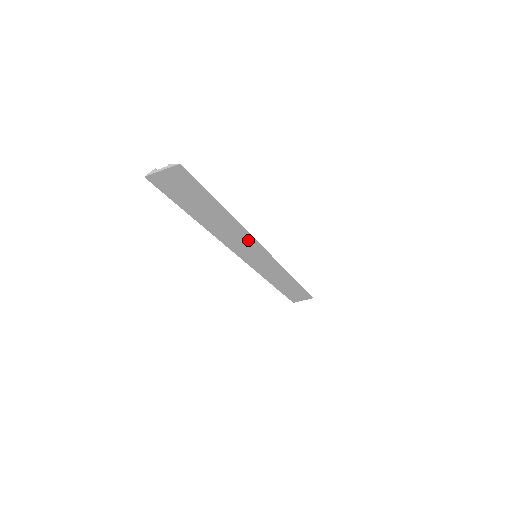
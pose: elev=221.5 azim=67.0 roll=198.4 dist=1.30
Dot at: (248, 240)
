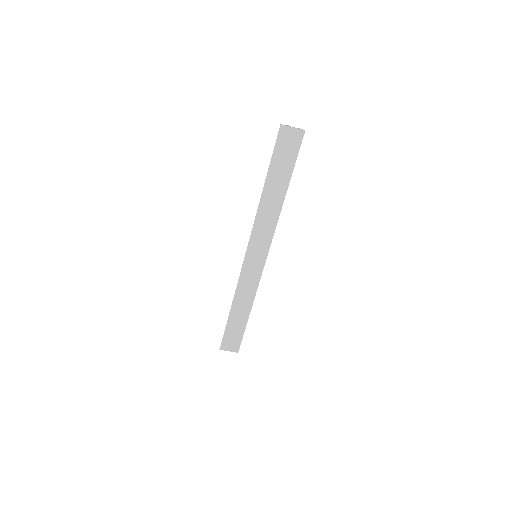
Dot at: (269, 232)
